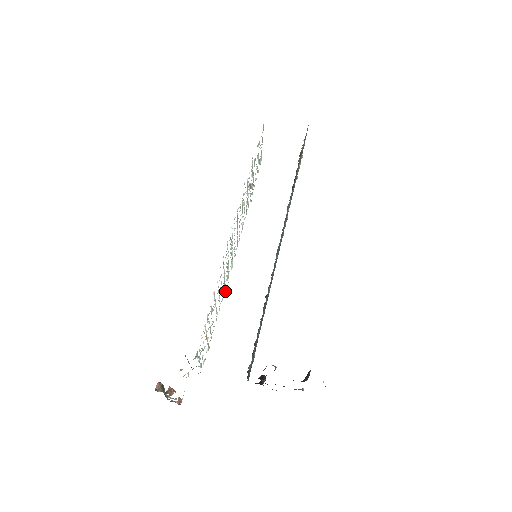
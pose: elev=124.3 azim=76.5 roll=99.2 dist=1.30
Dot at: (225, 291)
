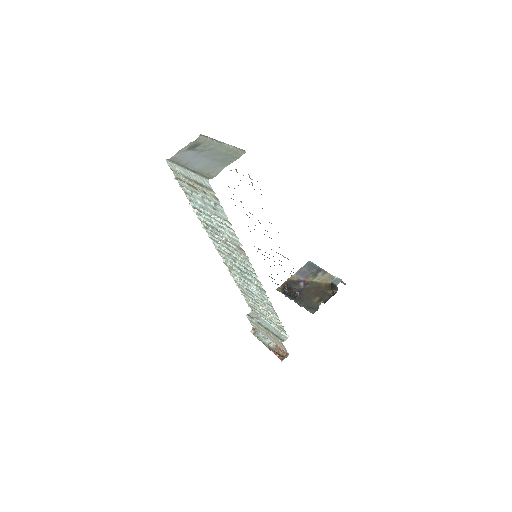
Dot at: occluded
